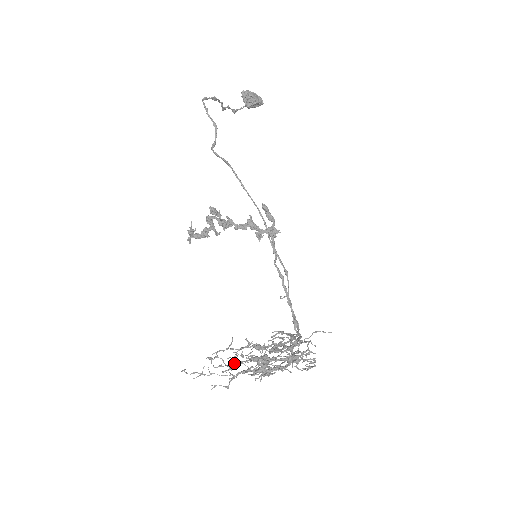
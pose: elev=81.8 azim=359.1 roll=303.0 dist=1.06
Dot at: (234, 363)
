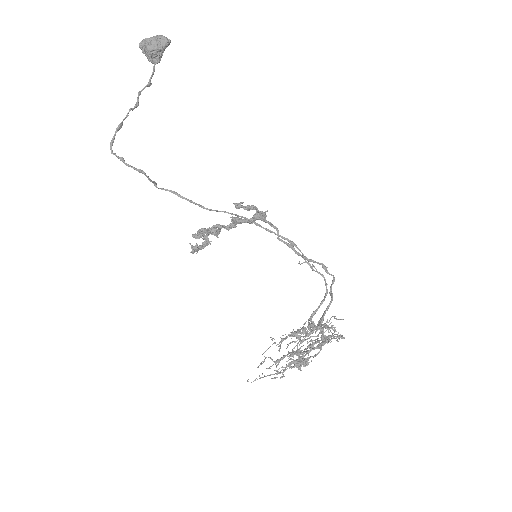
Dot at: (280, 360)
